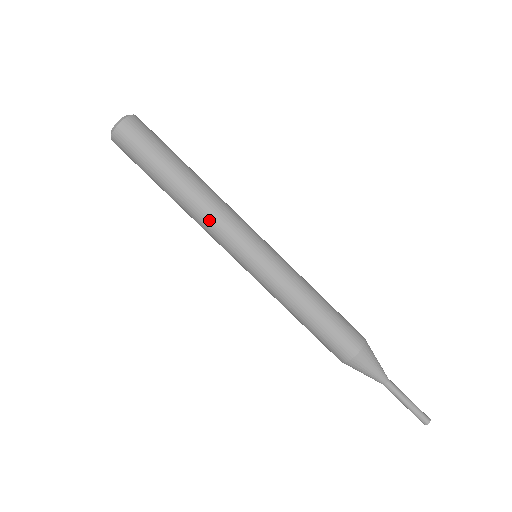
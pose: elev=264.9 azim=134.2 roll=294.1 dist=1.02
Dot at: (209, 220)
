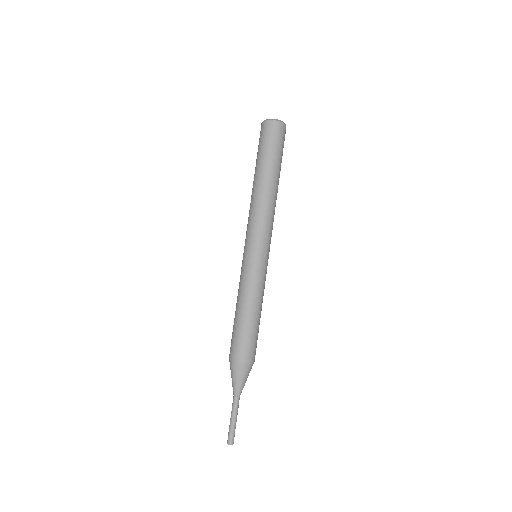
Dot at: (267, 213)
